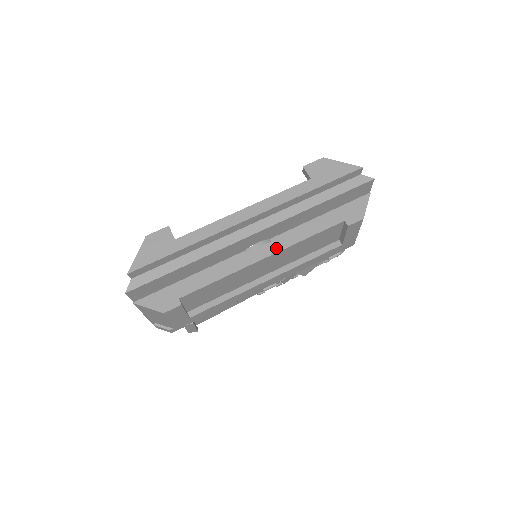
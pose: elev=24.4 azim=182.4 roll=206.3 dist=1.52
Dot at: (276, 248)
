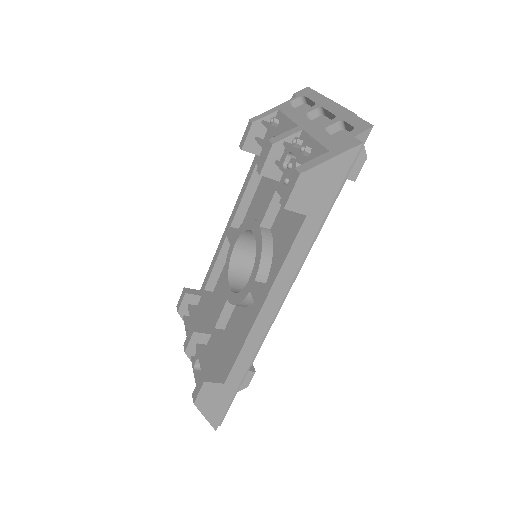
Dot at: occluded
